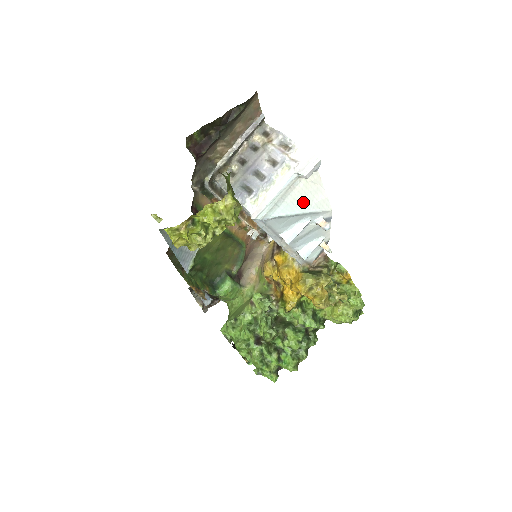
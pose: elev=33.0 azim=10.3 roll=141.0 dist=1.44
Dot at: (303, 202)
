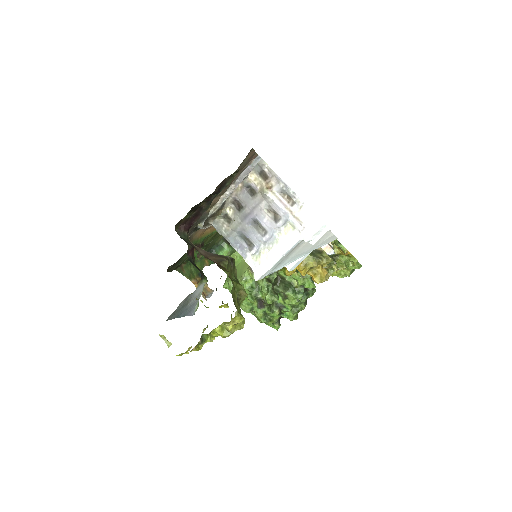
Dot at: (308, 249)
